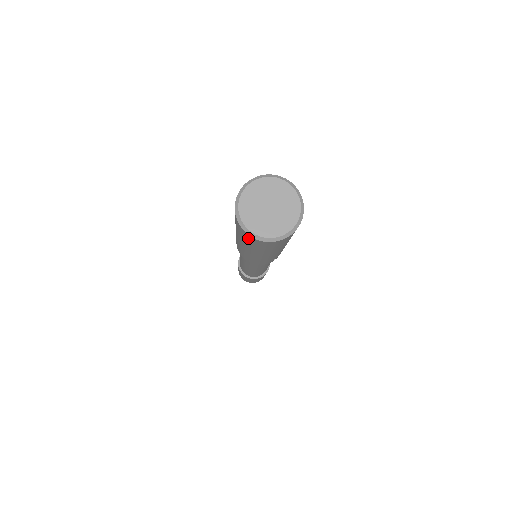
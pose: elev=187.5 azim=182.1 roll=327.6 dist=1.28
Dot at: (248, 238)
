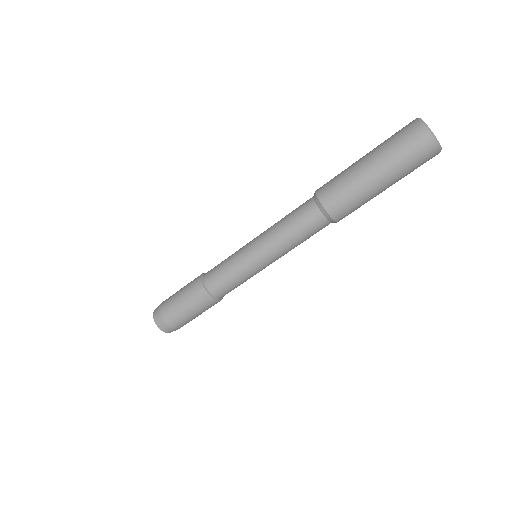
Dot at: (408, 126)
